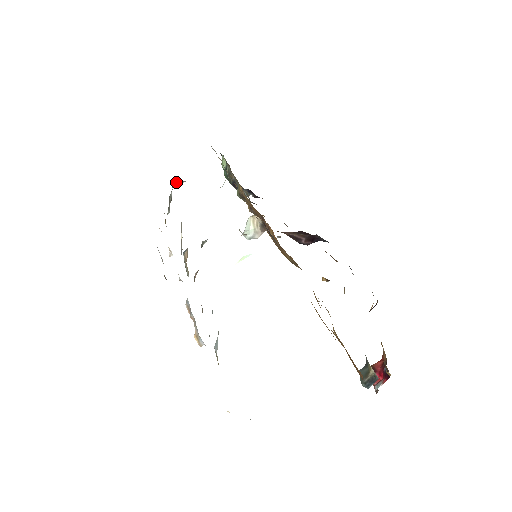
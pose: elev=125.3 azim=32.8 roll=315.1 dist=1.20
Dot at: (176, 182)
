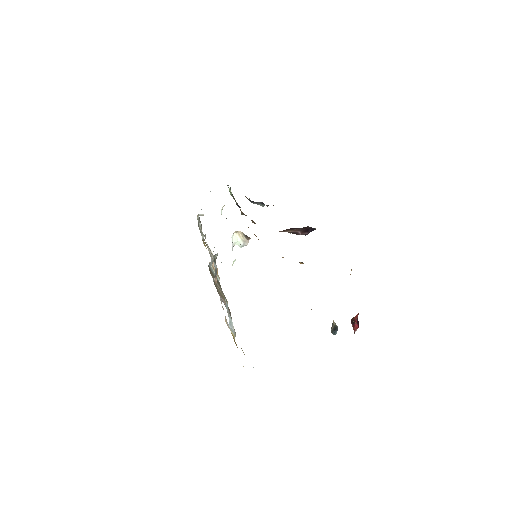
Dot at: (200, 215)
